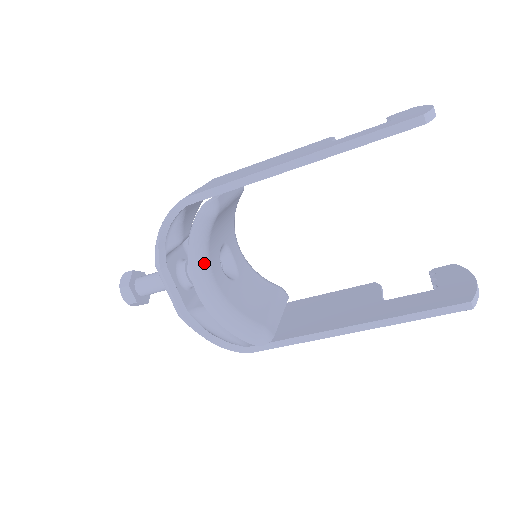
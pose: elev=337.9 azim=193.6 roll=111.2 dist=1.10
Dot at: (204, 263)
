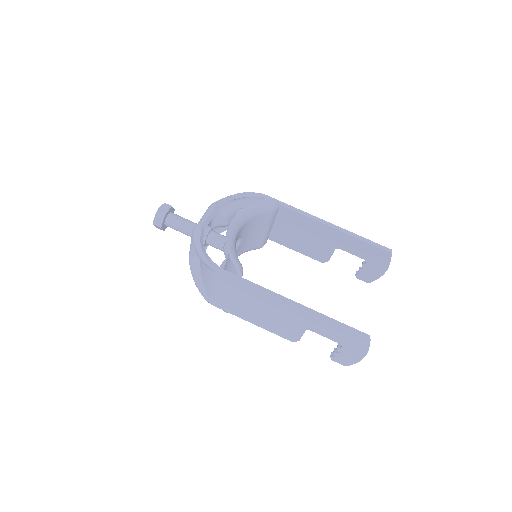
Dot at: (246, 217)
